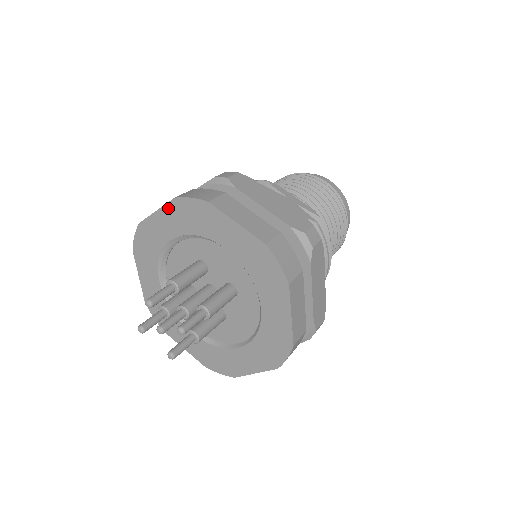
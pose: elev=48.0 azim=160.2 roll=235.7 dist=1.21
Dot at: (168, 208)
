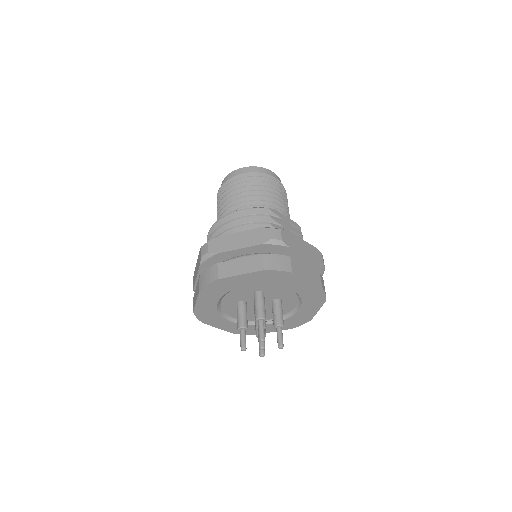
Dot at: (254, 274)
